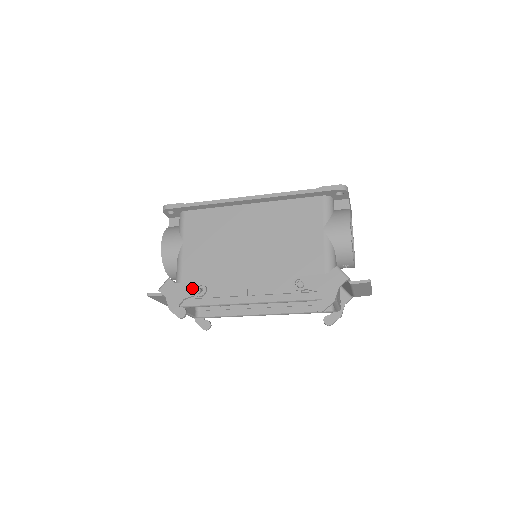
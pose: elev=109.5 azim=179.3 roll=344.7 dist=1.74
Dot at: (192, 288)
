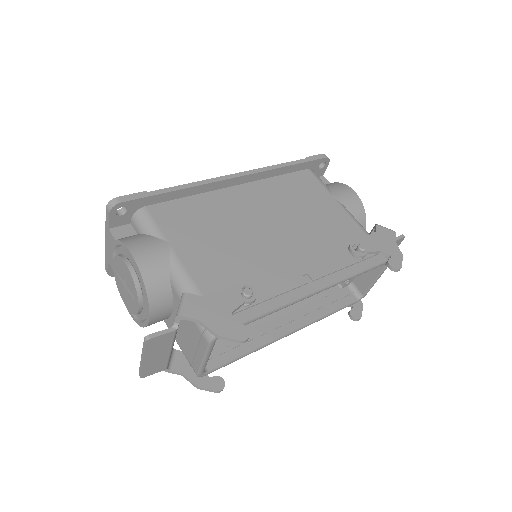
Dot at: (234, 294)
